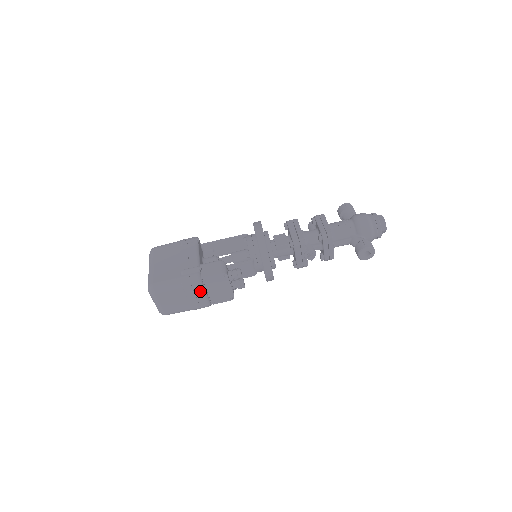
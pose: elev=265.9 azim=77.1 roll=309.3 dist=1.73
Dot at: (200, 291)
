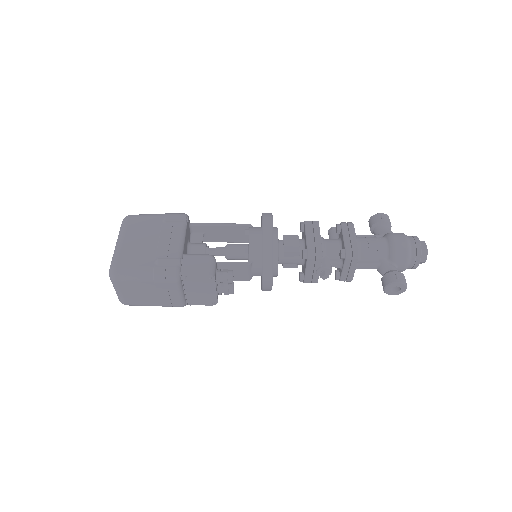
Dot at: (175, 289)
